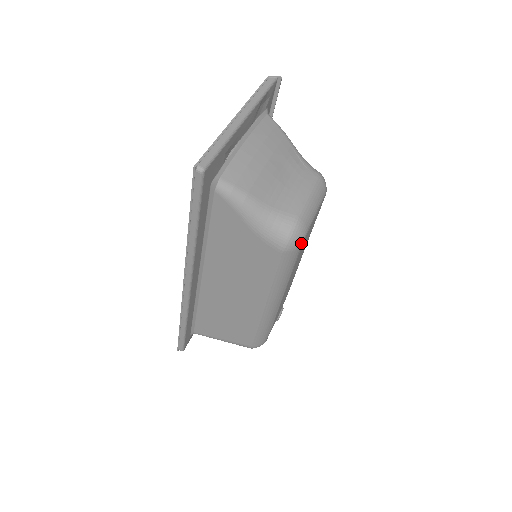
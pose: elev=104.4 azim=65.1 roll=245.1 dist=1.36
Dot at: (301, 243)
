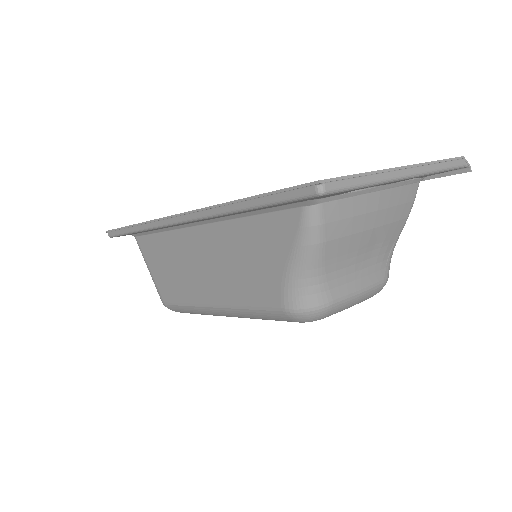
Dot at: (306, 321)
